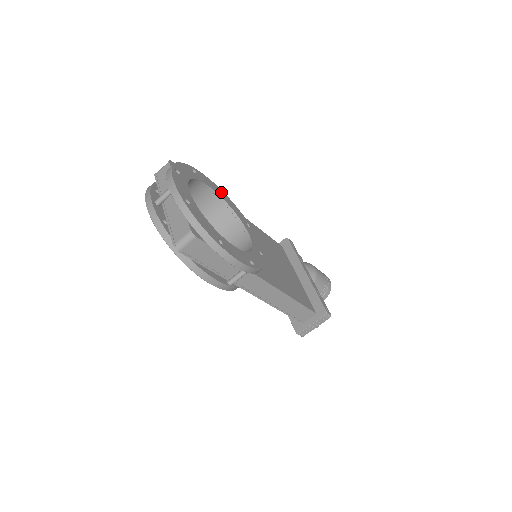
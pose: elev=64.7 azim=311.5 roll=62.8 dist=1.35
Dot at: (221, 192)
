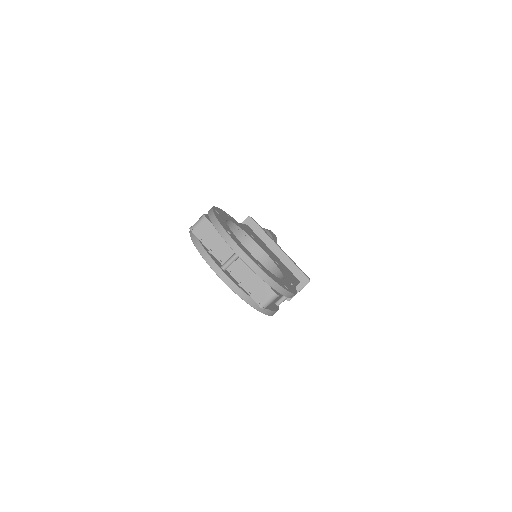
Dot at: (226, 214)
